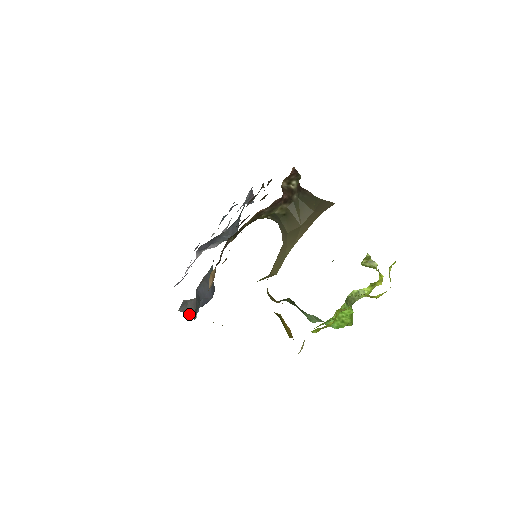
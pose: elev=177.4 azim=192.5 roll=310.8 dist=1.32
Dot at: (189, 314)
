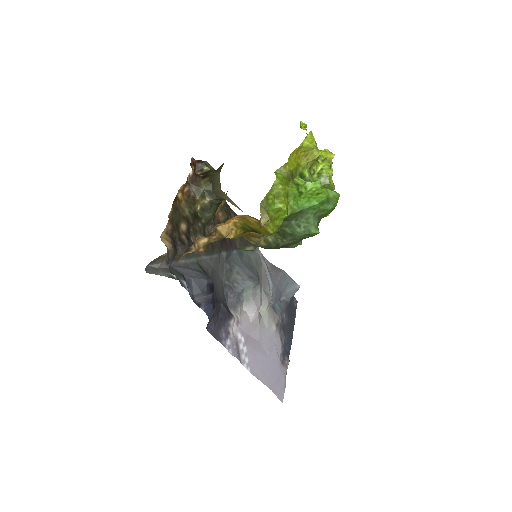
Dot at: occluded
